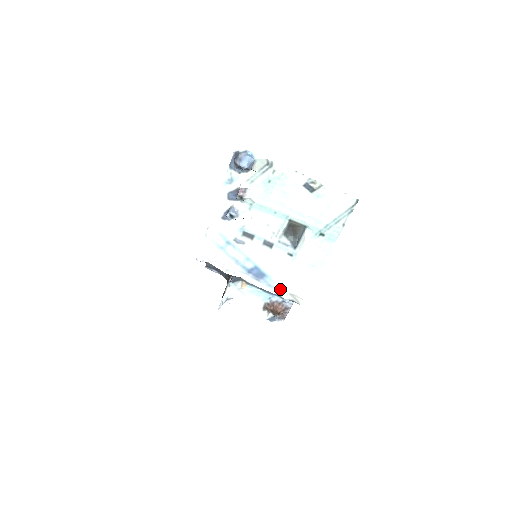
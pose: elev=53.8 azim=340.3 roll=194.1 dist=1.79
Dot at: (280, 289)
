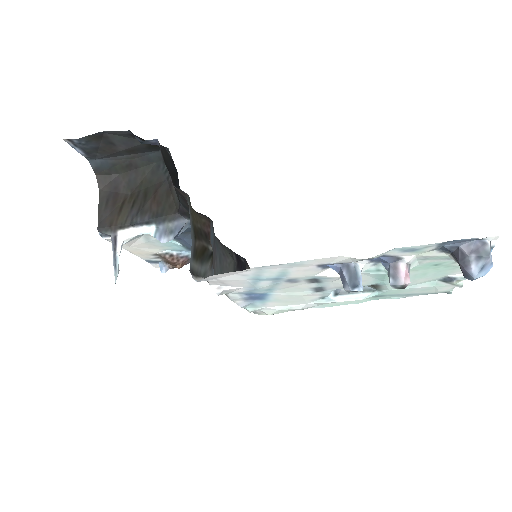
Dot at: (259, 308)
